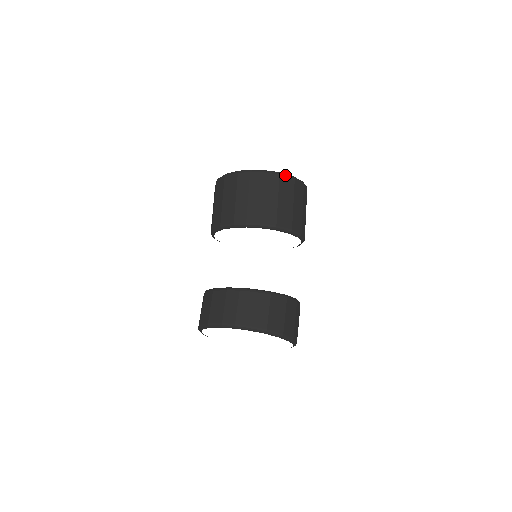
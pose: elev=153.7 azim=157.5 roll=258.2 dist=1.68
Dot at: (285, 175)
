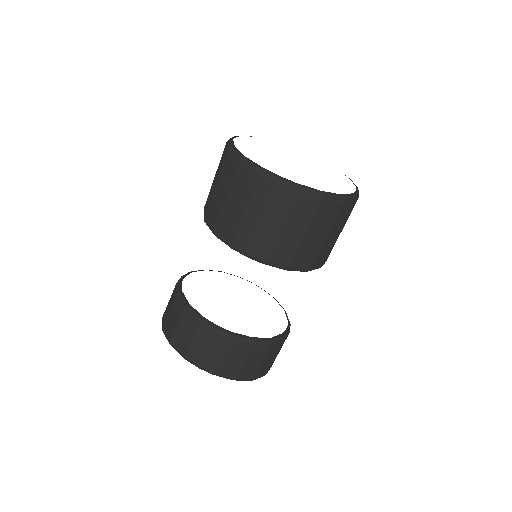
Dot at: (330, 198)
